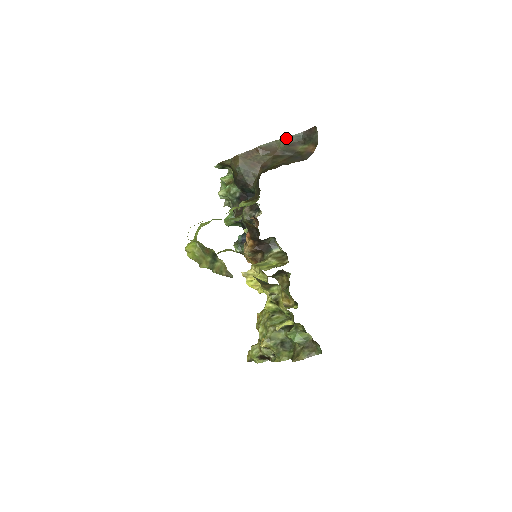
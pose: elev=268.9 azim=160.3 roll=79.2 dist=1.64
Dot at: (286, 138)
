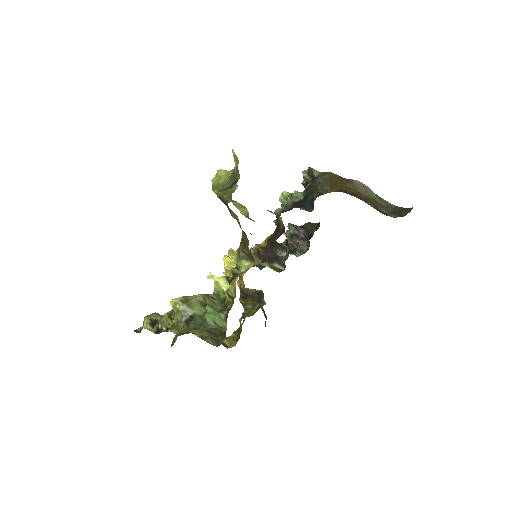
Dot at: (379, 197)
